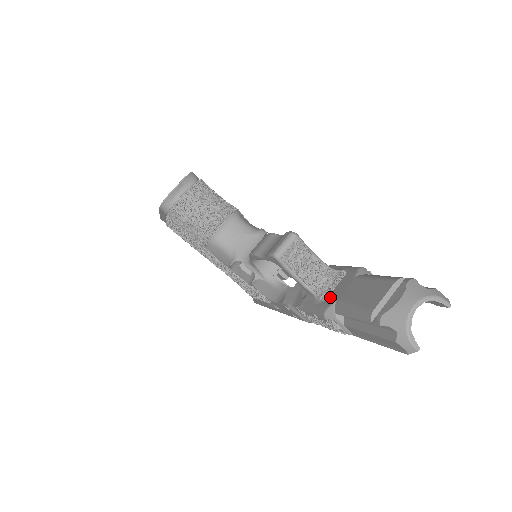
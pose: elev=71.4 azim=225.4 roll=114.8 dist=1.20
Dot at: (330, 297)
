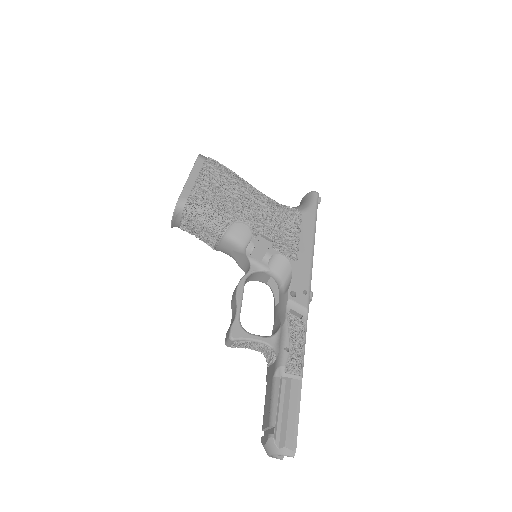
Dot at: (268, 371)
